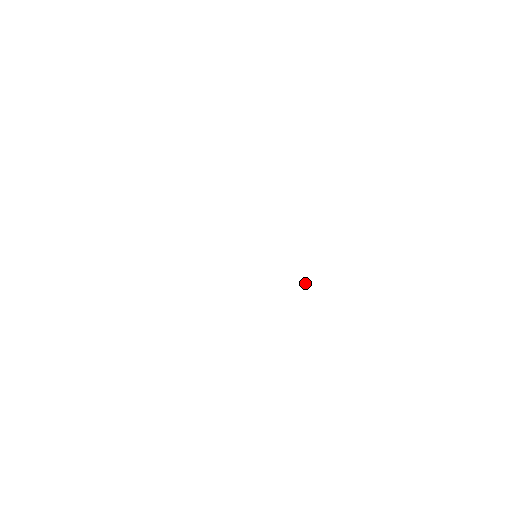
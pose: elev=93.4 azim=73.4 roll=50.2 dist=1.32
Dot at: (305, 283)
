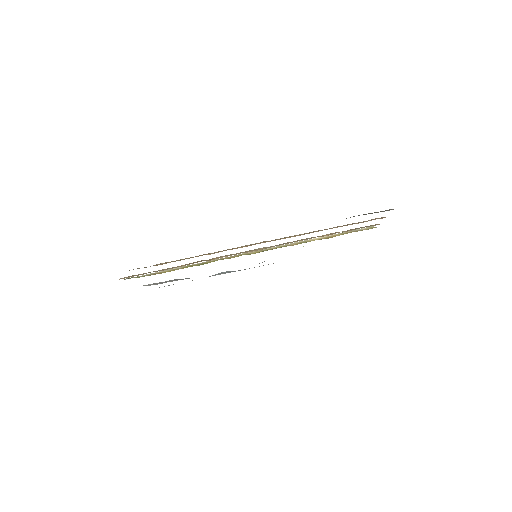
Dot at: occluded
